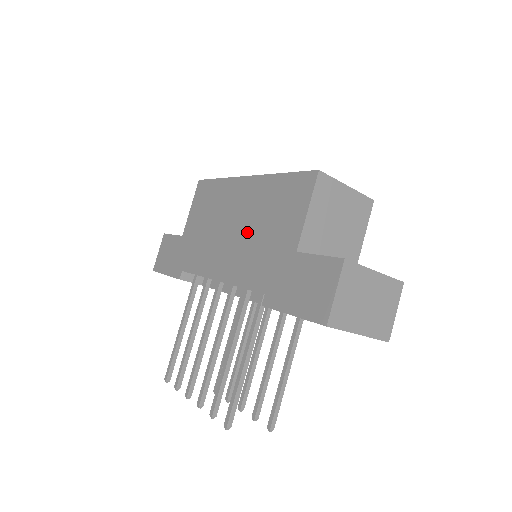
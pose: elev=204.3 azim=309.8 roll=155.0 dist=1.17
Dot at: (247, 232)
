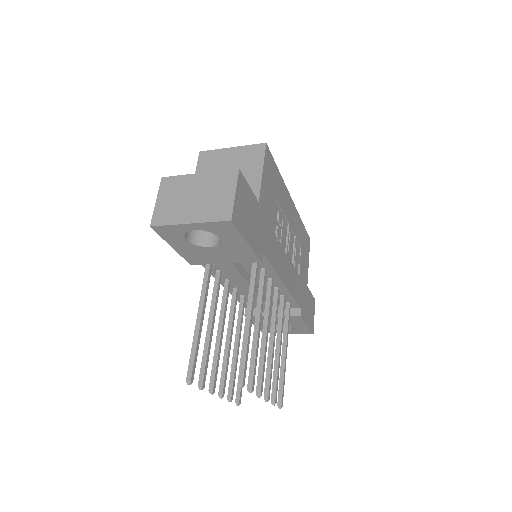
Dot at: occluded
